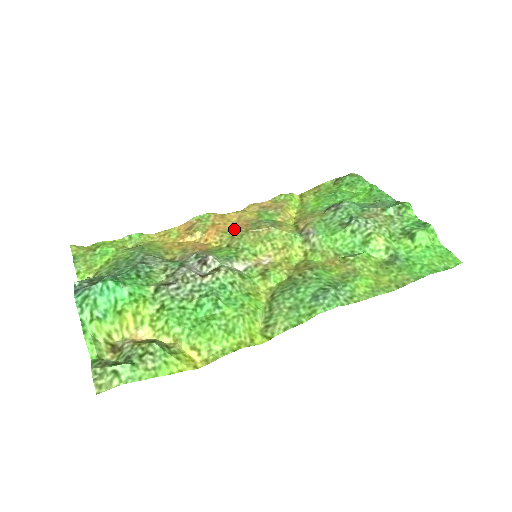
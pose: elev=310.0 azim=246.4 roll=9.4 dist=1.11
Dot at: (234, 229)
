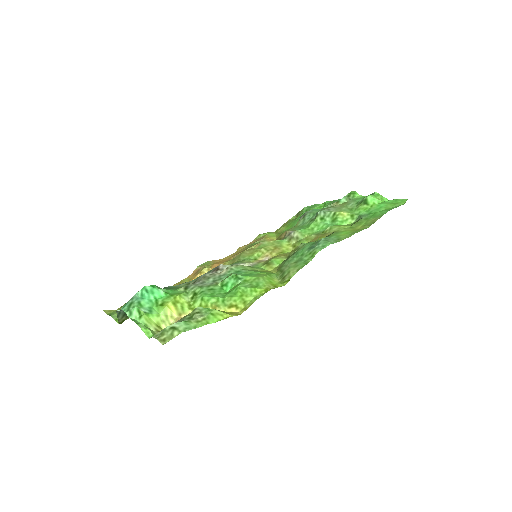
Dot at: occluded
